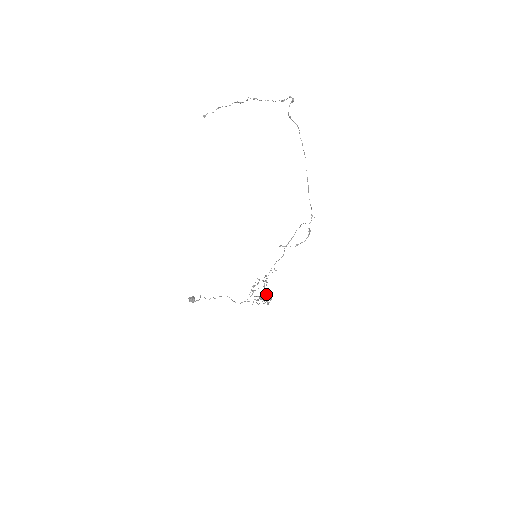
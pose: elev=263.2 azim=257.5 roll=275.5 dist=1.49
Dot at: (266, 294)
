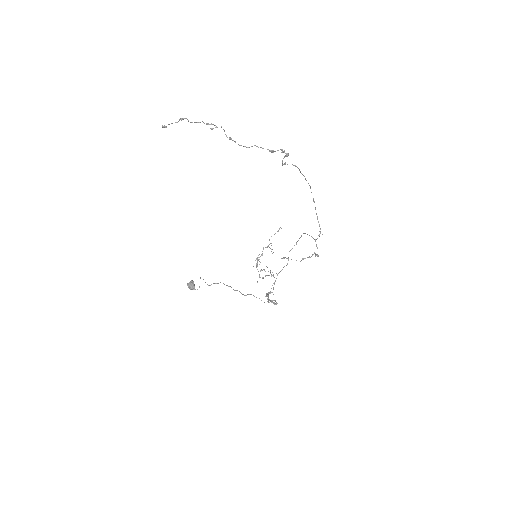
Dot at: (271, 276)
